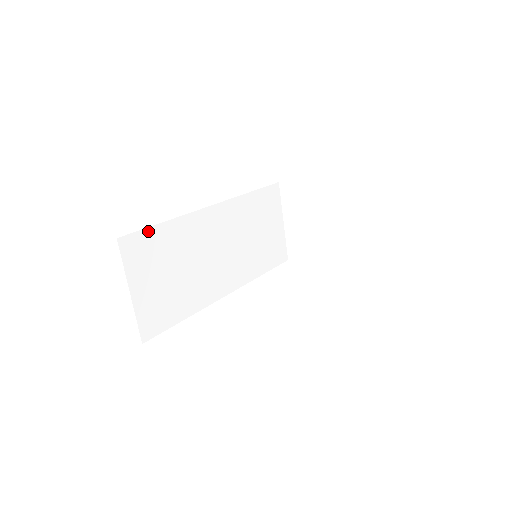
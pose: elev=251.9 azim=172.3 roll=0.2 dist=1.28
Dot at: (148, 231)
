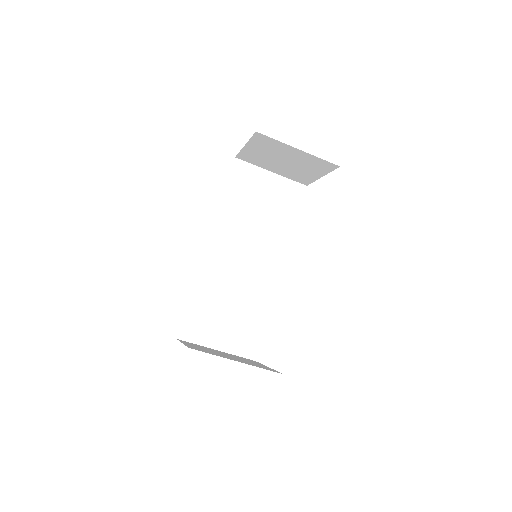
Dot at: (188, 313)
